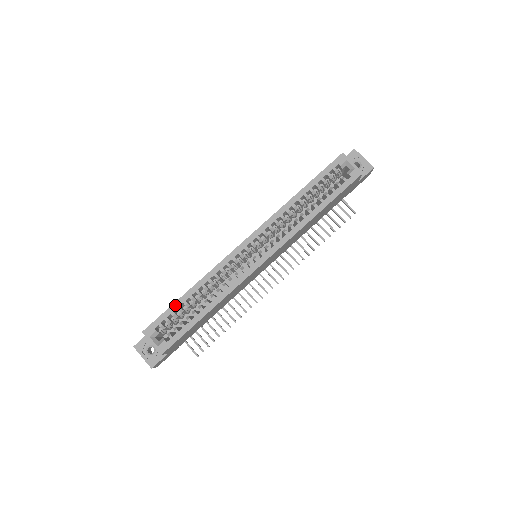
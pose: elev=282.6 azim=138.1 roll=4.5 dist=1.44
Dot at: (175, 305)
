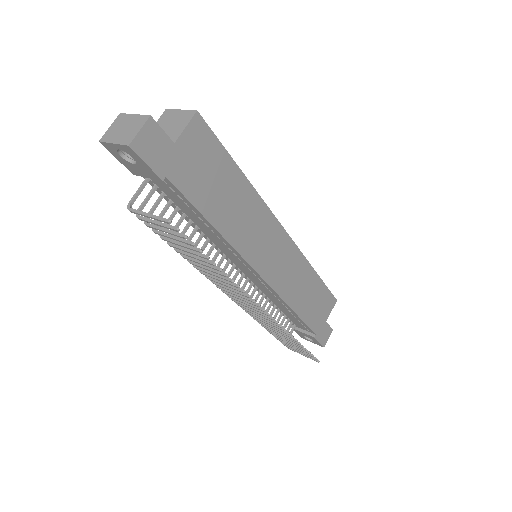
Dot at: occluded
